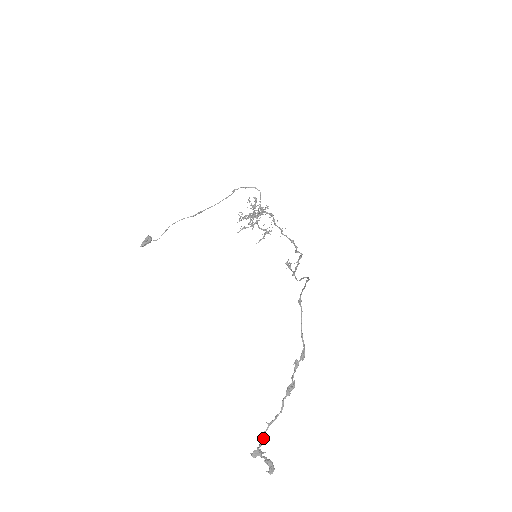
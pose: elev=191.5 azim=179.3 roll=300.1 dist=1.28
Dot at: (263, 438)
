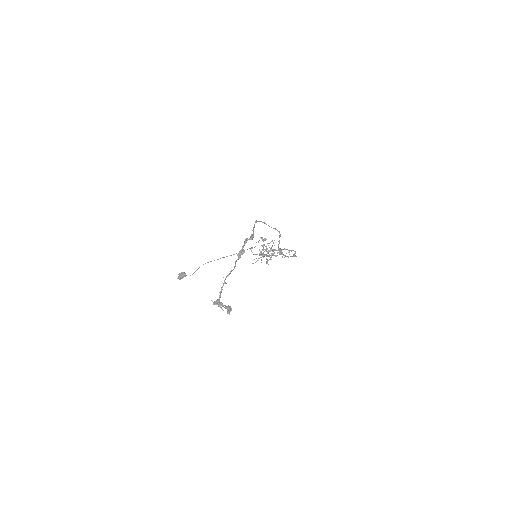
Dot at: occluded
